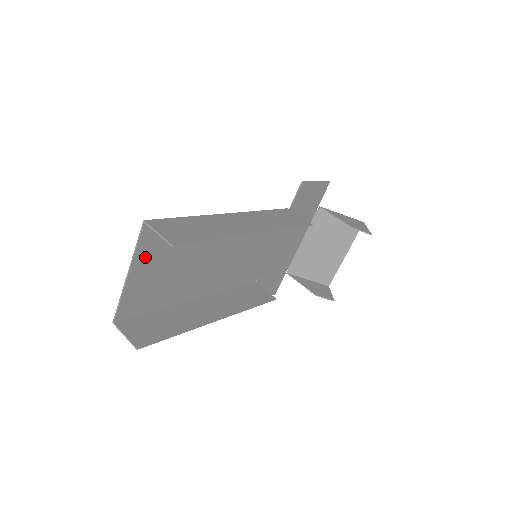
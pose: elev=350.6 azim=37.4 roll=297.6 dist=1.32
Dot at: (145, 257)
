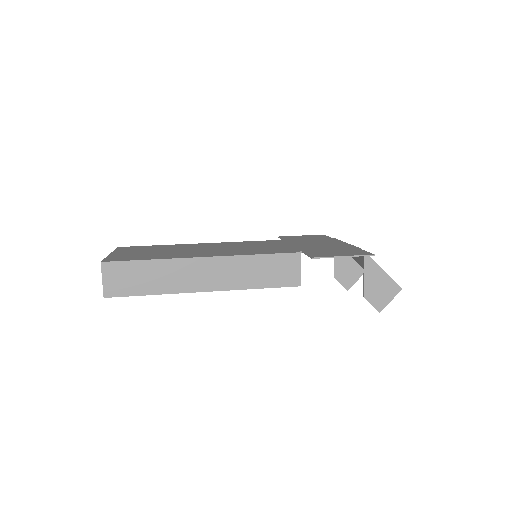
Dot at: (120, 256)
